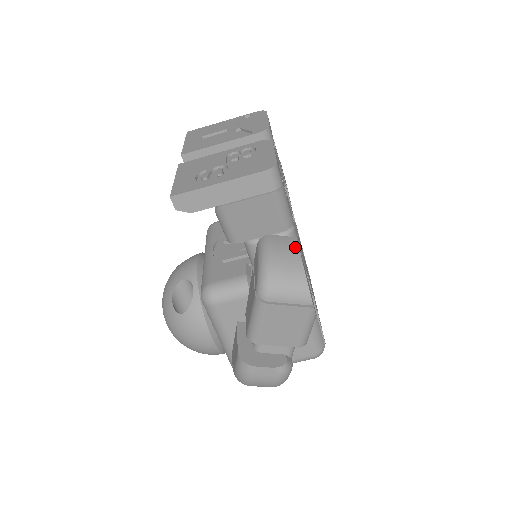
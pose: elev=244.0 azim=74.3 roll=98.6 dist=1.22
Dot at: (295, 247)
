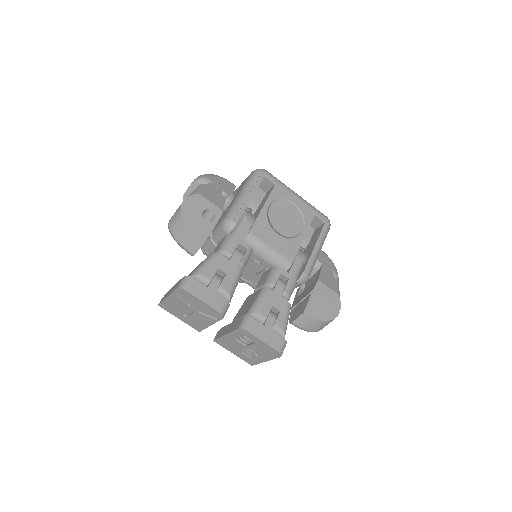
Dot at: (310, 319)
